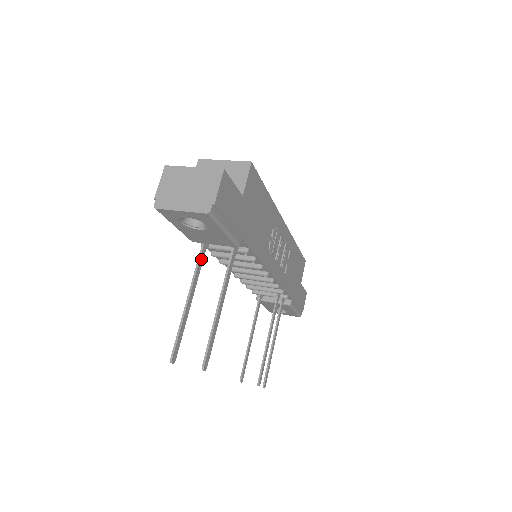
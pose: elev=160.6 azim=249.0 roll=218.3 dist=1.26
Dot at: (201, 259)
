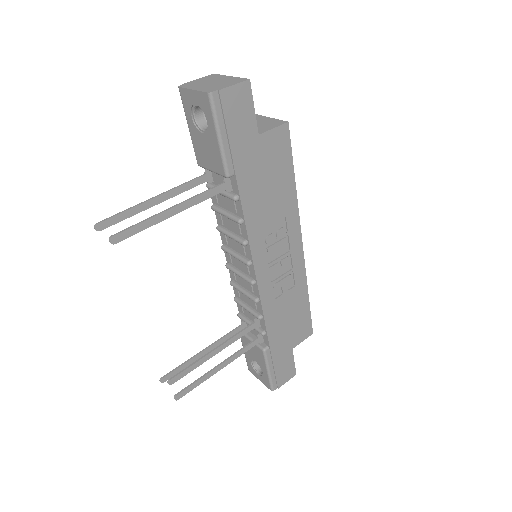
Dot at: (194, 183)
